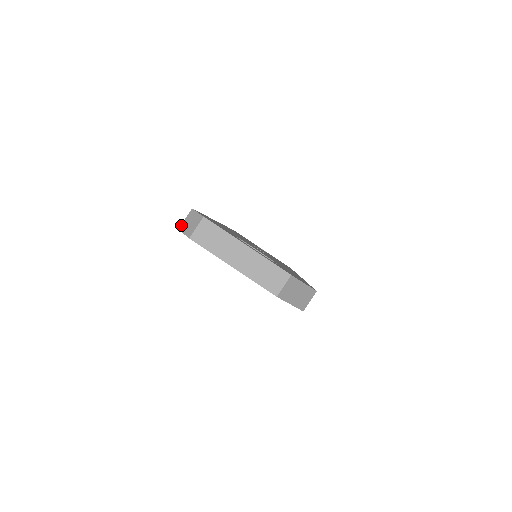
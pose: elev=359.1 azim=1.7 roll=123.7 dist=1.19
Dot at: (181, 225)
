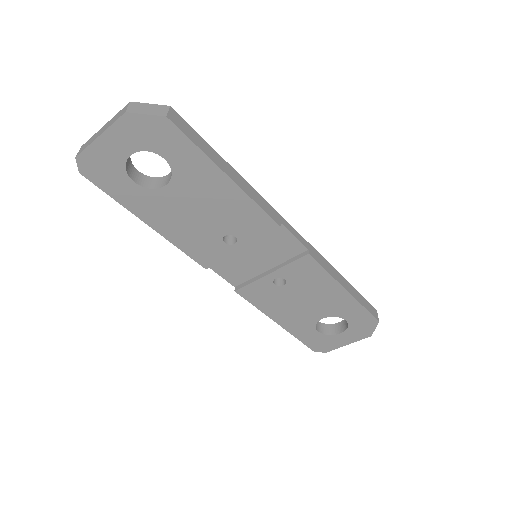
Dot at: (80, 170)
